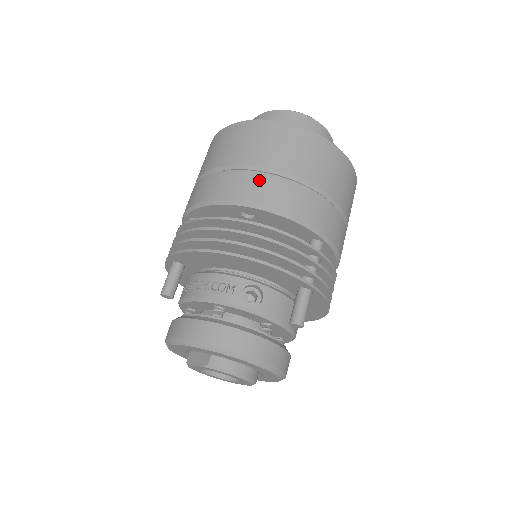
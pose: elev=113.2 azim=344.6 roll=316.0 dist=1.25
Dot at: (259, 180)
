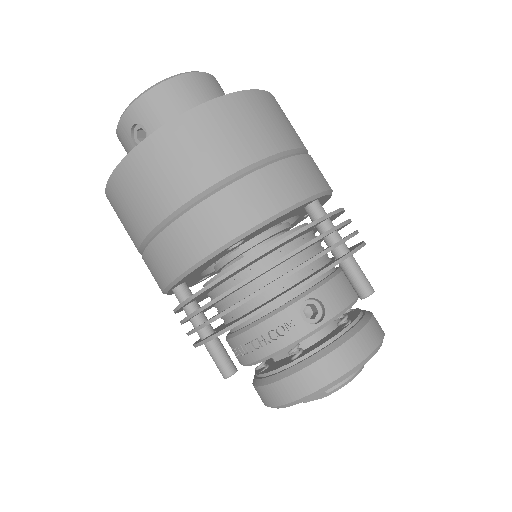
Dot at: (217, 207)
